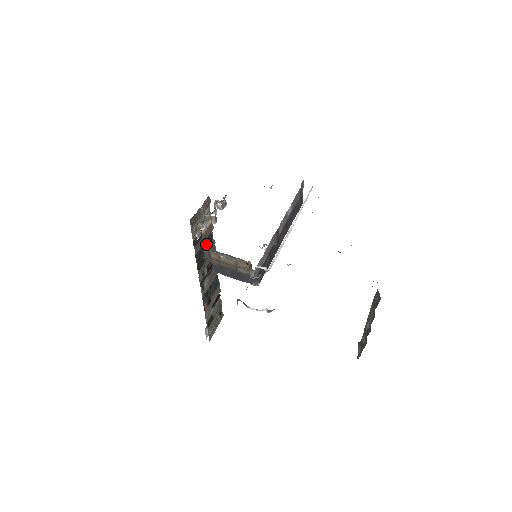
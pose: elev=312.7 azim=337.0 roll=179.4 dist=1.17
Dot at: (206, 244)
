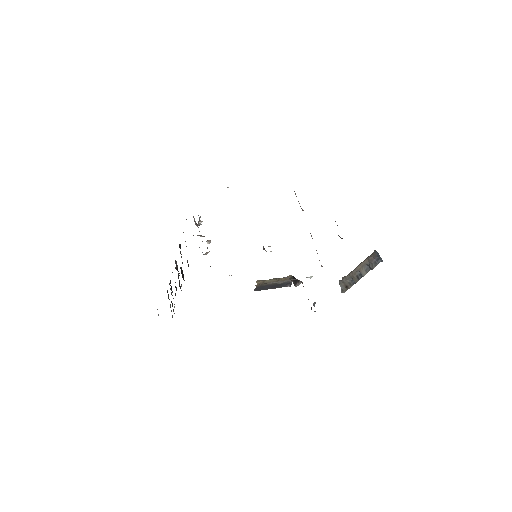
Dot at: occluded
